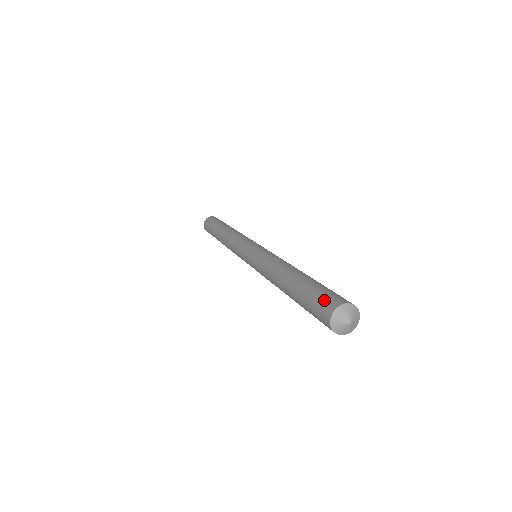
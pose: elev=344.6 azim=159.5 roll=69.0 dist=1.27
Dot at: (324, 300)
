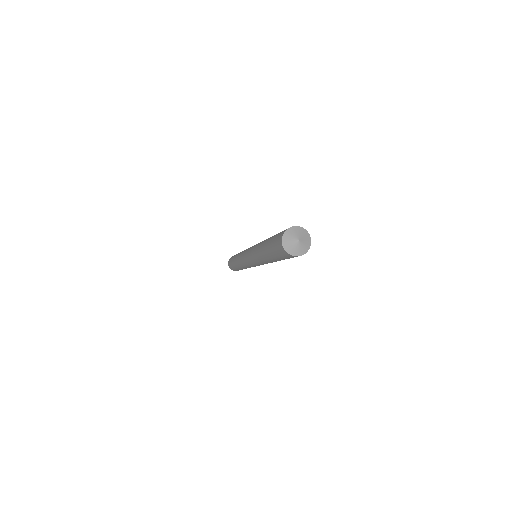
Dot at: (276, 242)
